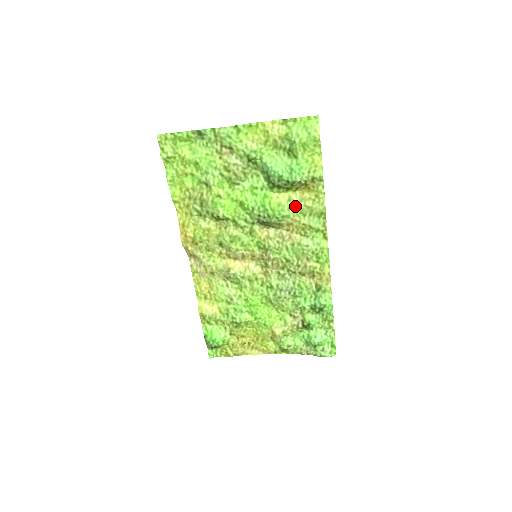
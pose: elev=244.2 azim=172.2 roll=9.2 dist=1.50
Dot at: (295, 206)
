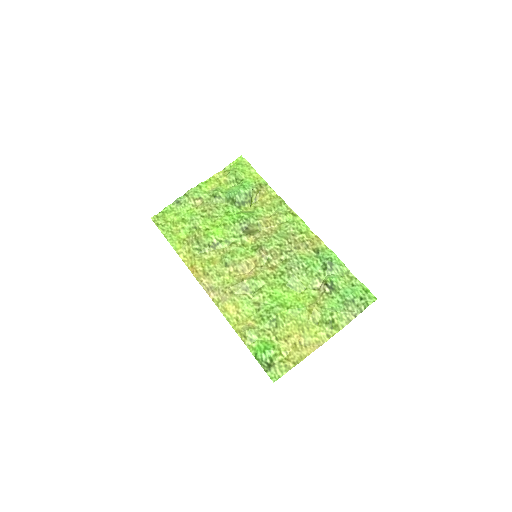
Dot at: (261, 208)
